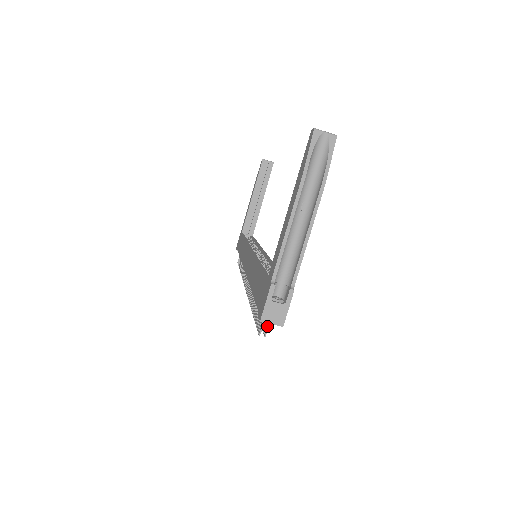
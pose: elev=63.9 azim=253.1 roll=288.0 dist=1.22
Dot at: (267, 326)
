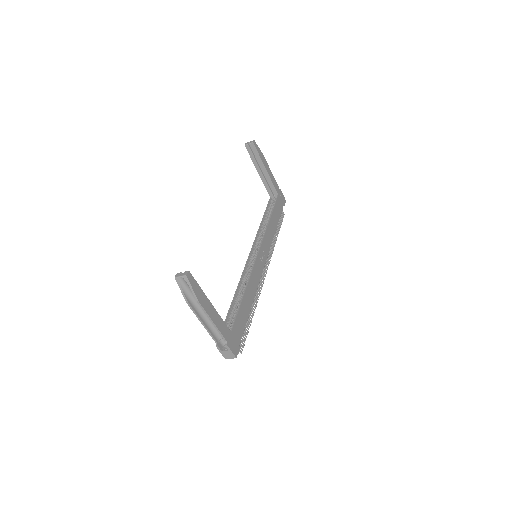
Dot at: occluded
